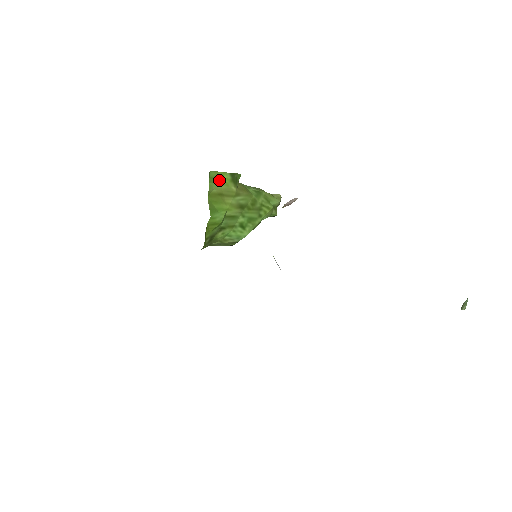
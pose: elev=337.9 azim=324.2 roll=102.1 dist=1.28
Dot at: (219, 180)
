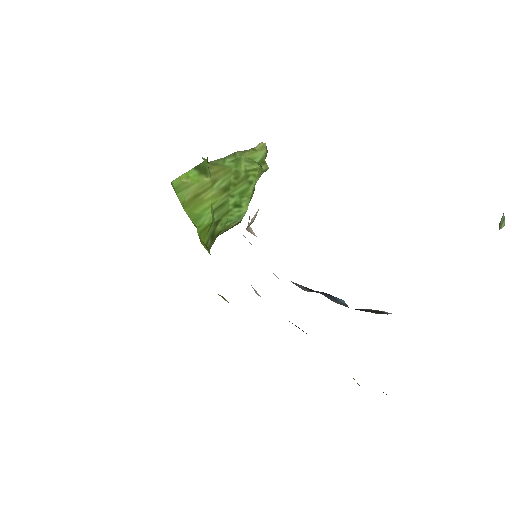
Dot at: (186, 183)
